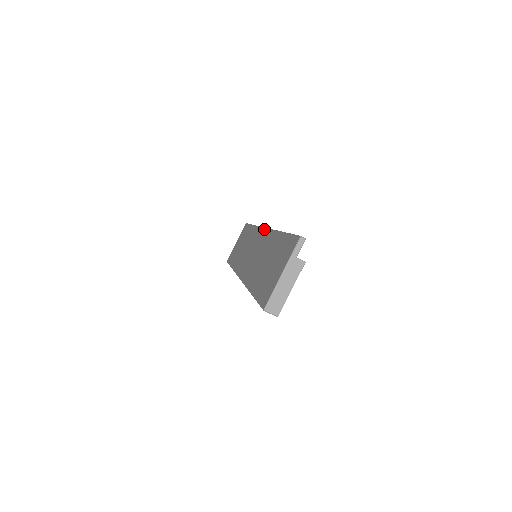
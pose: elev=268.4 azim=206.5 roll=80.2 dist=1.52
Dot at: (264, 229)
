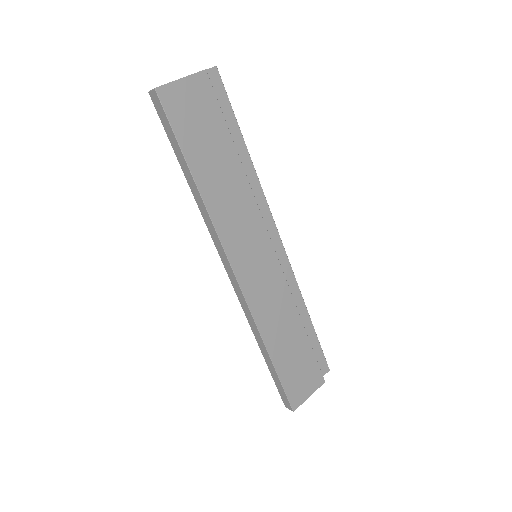
Dot at: occluded
